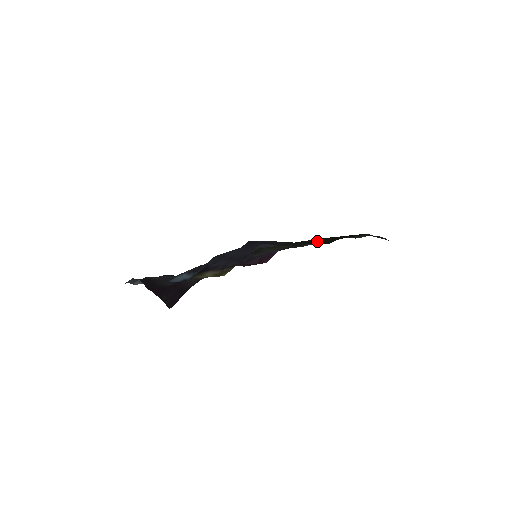
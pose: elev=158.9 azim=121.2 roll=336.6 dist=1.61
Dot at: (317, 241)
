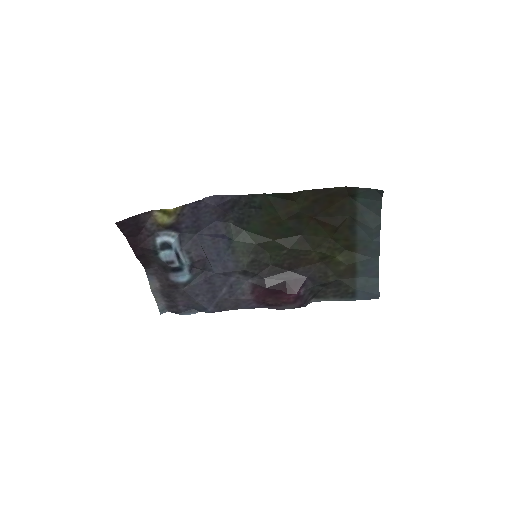
Dot at: (300, 215)
